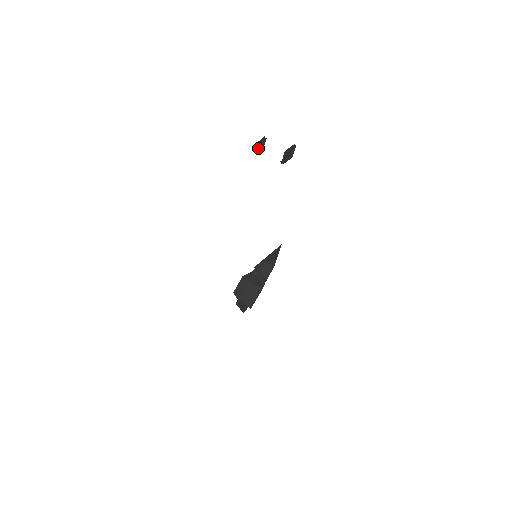
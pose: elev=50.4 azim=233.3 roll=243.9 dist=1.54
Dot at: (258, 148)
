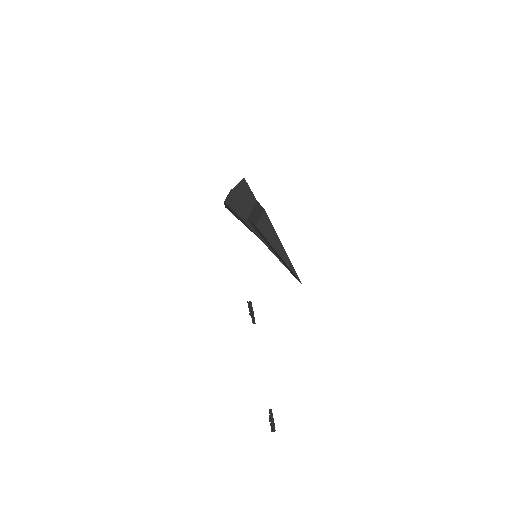
Dot at: occluded
